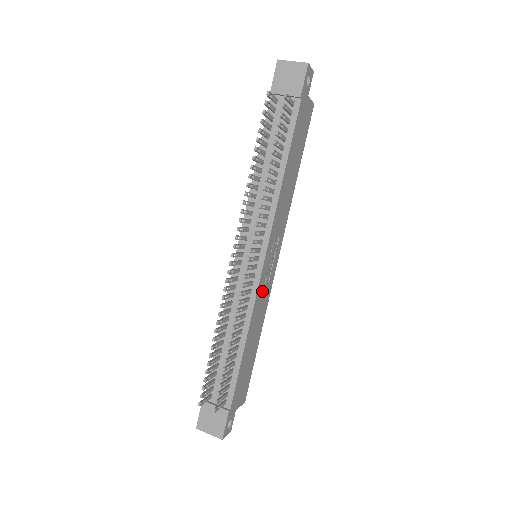
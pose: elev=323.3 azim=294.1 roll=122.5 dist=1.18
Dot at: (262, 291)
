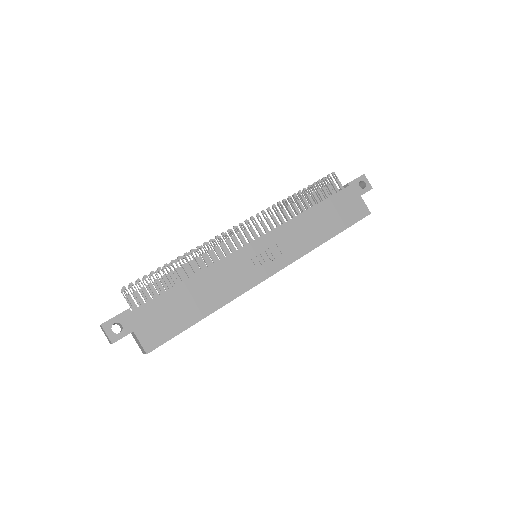
Dot at: (237, 267)
